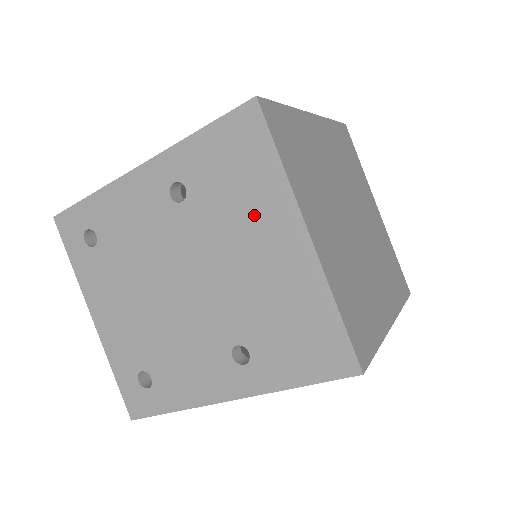
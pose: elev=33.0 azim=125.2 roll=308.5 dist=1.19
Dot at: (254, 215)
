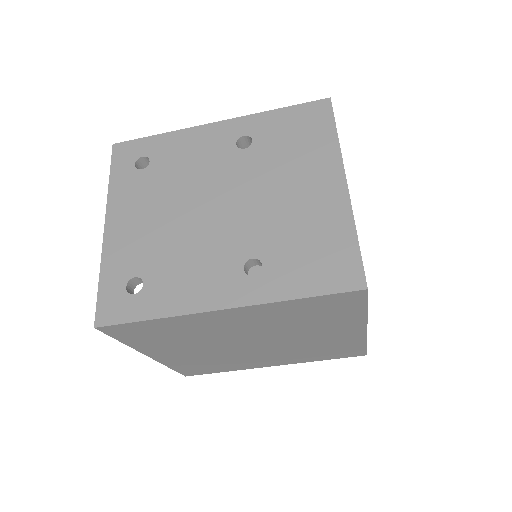
Dot at: (305, 164)
